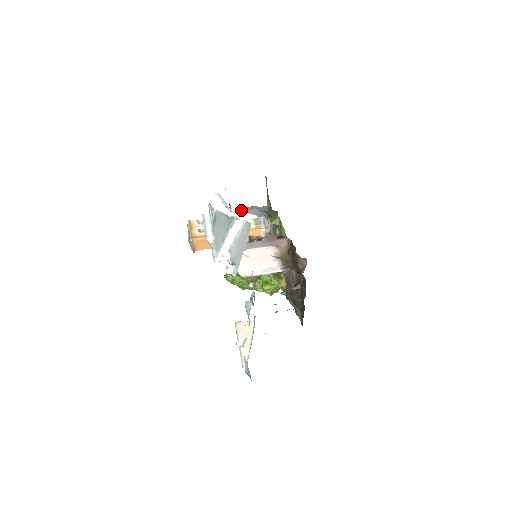
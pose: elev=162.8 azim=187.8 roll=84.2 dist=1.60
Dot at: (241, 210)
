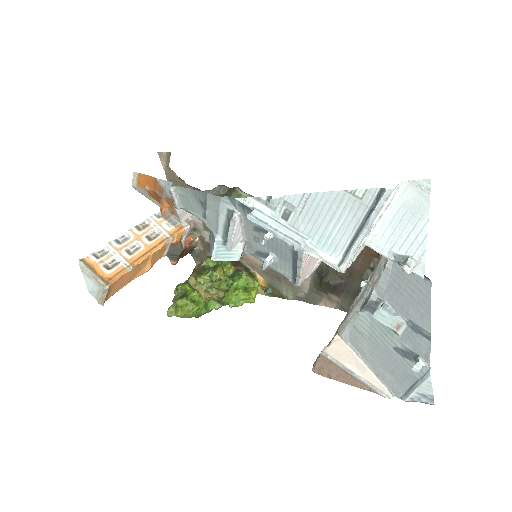
Dot at: occluded
